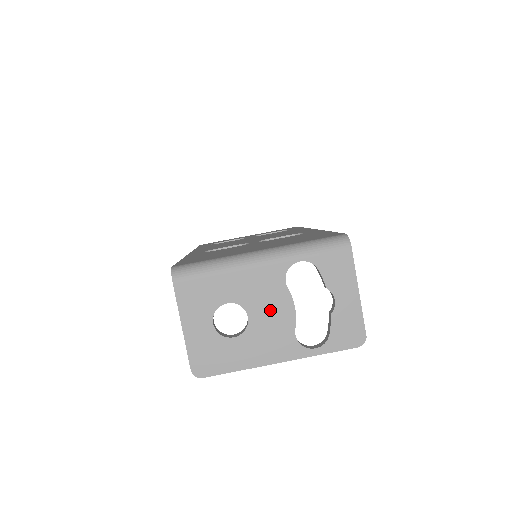
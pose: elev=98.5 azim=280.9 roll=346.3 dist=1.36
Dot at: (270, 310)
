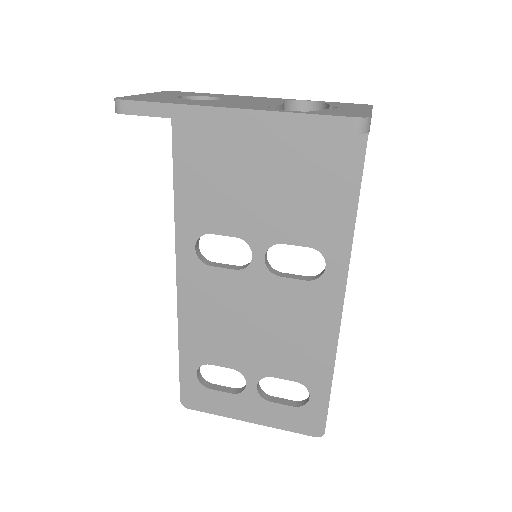
Dot at: (251, 101)
